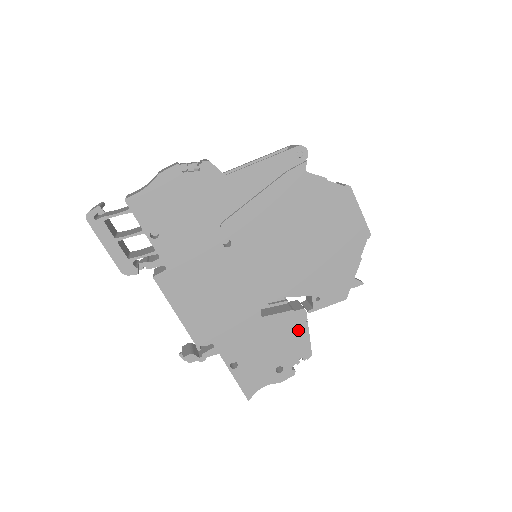
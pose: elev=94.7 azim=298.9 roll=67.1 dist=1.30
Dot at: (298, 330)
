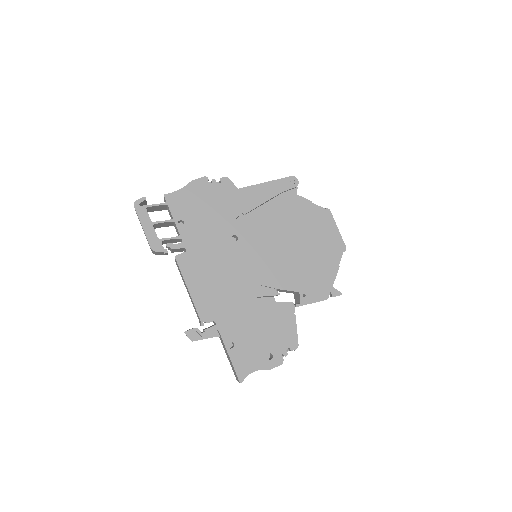
Dot at: (287, 321)
